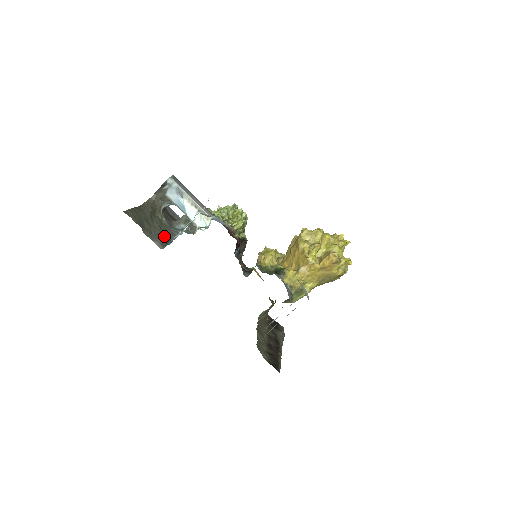
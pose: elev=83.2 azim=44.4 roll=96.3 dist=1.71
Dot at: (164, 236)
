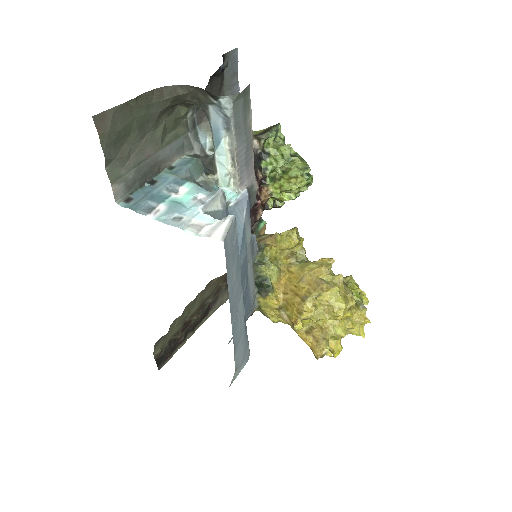
Dot at: (153, 162)
